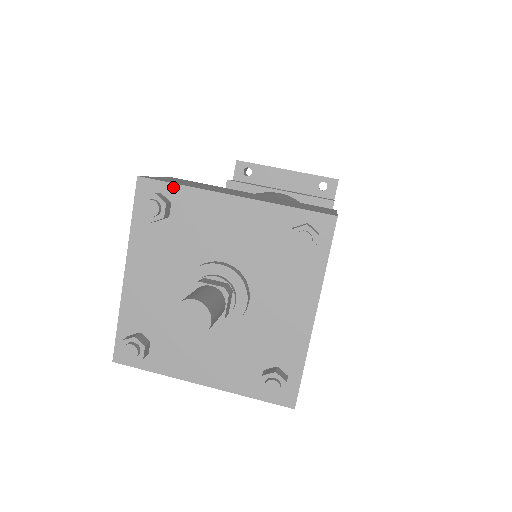
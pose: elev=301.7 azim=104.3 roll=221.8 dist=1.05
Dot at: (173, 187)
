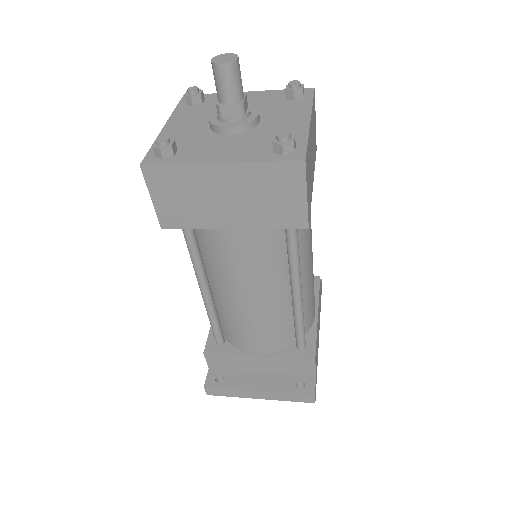
Dot at: (207, 95)
